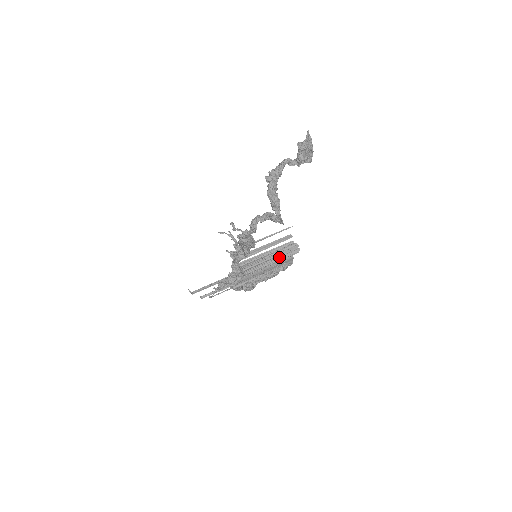
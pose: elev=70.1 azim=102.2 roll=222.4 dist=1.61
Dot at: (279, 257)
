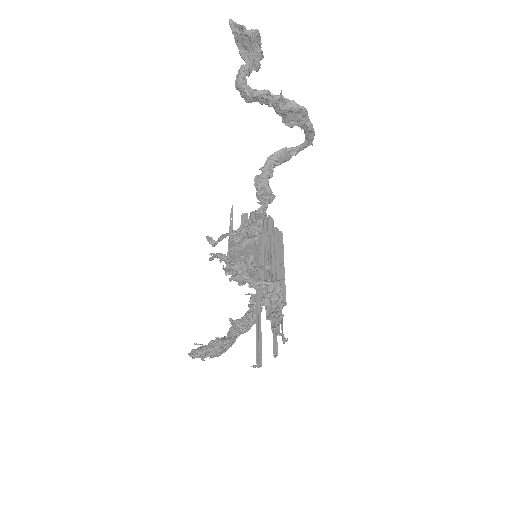
Dot at: (269, 238)
